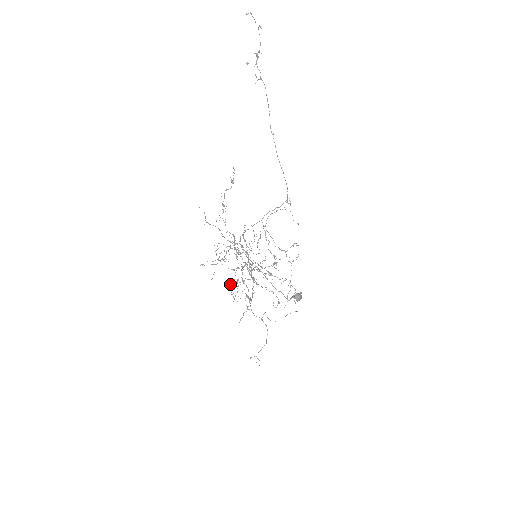
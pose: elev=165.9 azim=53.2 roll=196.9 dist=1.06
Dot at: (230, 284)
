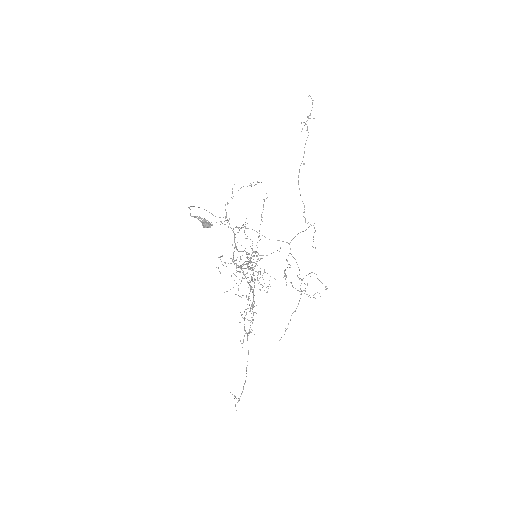
Dot at: occluded
